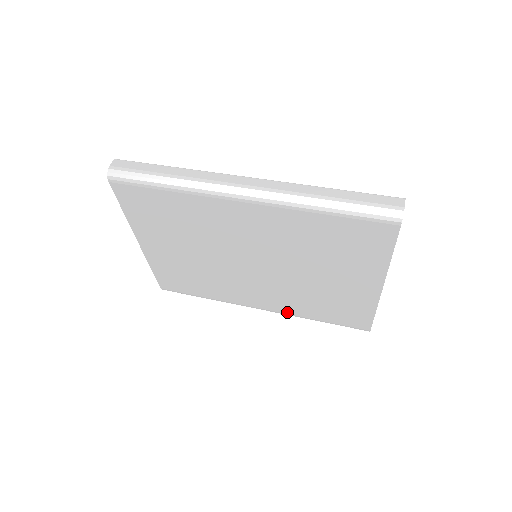
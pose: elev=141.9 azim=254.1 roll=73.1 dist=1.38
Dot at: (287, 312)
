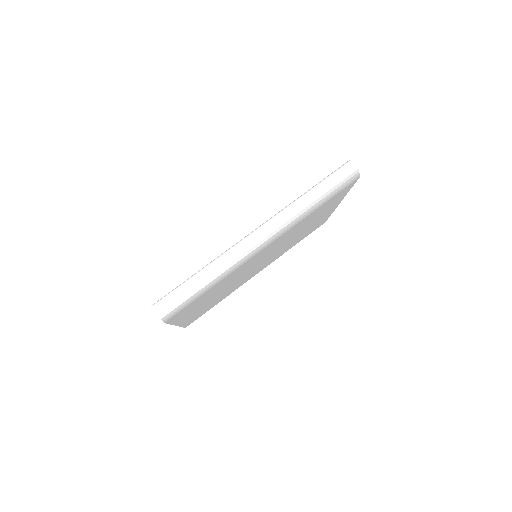
Dot at: (275, 259)
